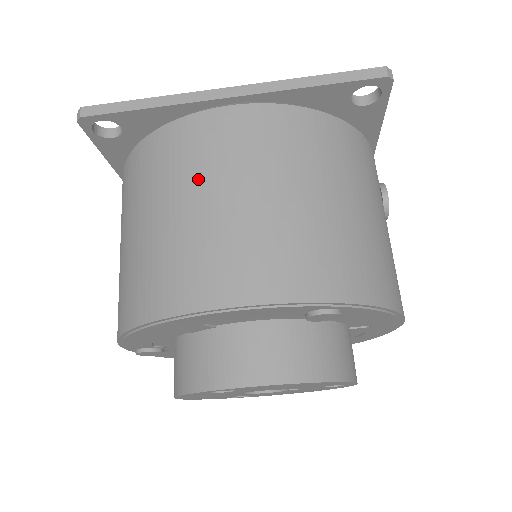
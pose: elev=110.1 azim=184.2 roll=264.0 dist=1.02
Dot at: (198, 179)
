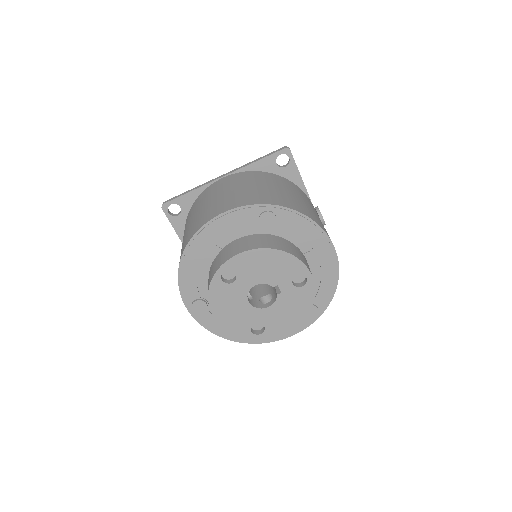
Dot at: (209, 198)
